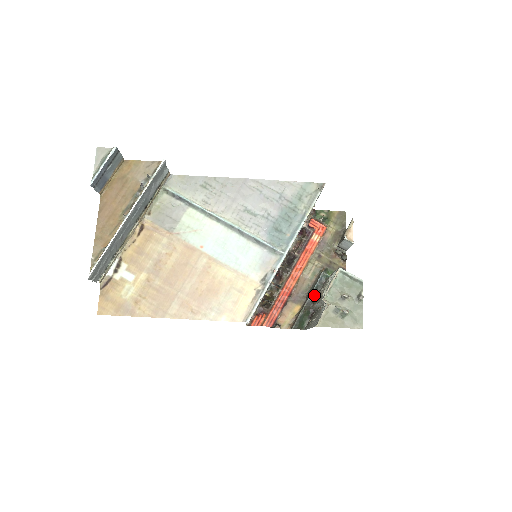
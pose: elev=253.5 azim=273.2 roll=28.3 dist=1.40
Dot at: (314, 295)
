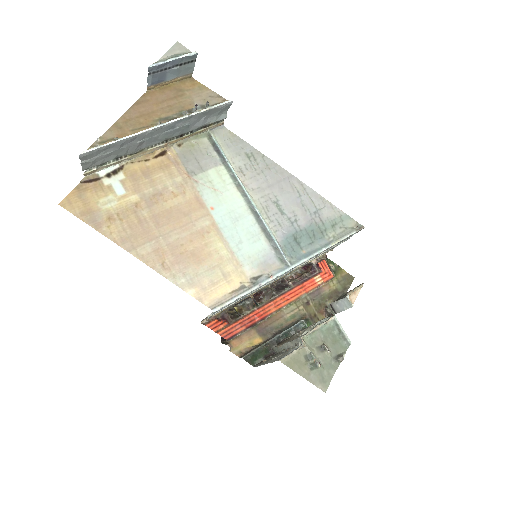
Dot at: (282, 337)
